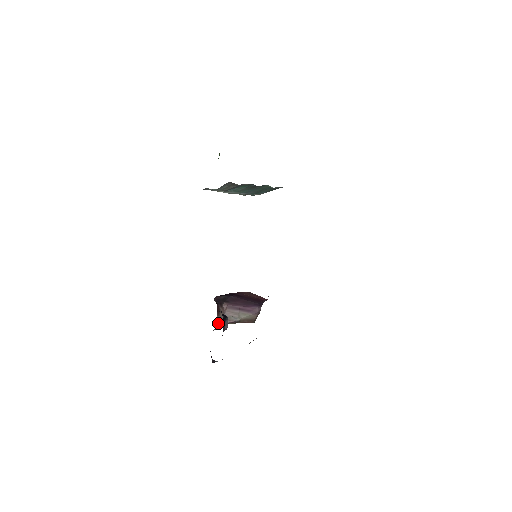
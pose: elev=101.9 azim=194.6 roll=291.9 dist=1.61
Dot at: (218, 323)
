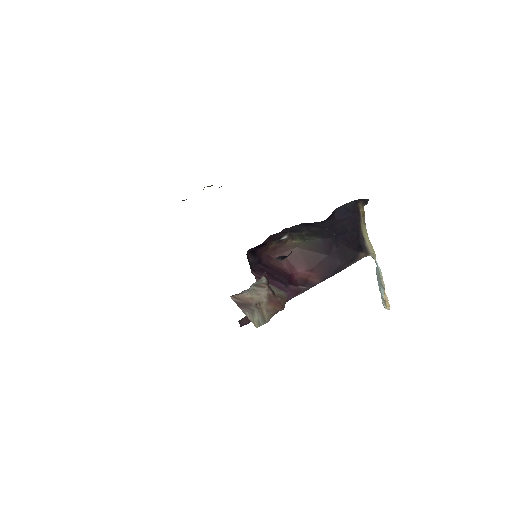
Dot at: occluded
